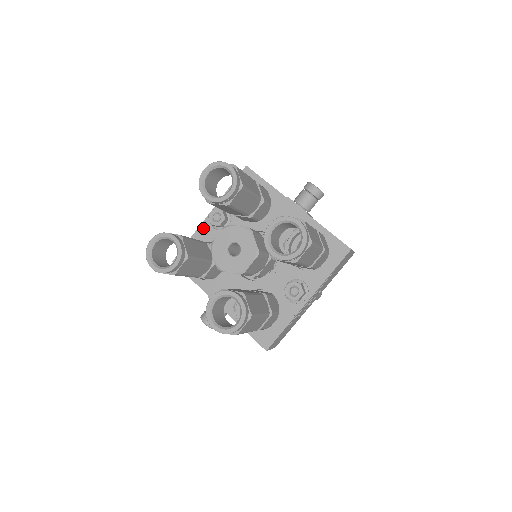
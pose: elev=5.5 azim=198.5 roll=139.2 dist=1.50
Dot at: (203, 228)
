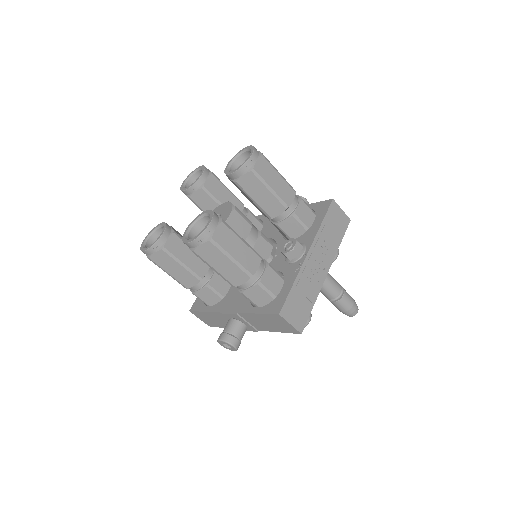
Dot at: occluded
